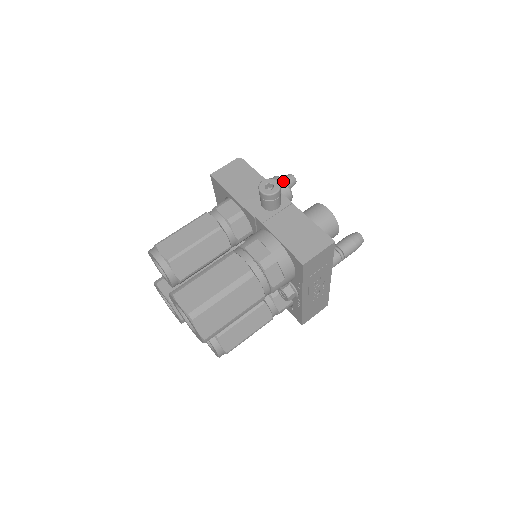
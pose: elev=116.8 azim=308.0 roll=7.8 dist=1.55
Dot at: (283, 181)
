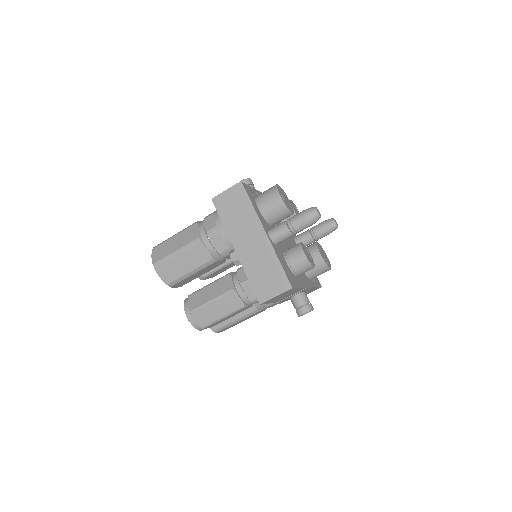
Dot at: occluded
